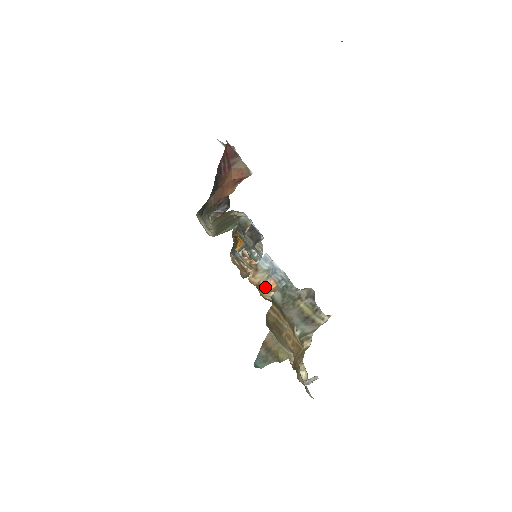
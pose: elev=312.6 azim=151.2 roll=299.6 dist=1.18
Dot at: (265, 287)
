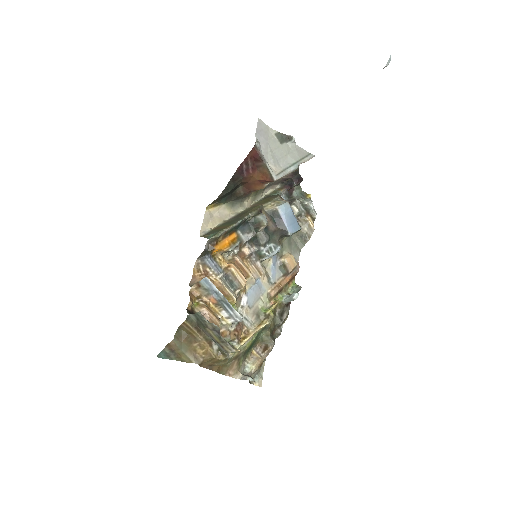
Dot at: (207, 299)
